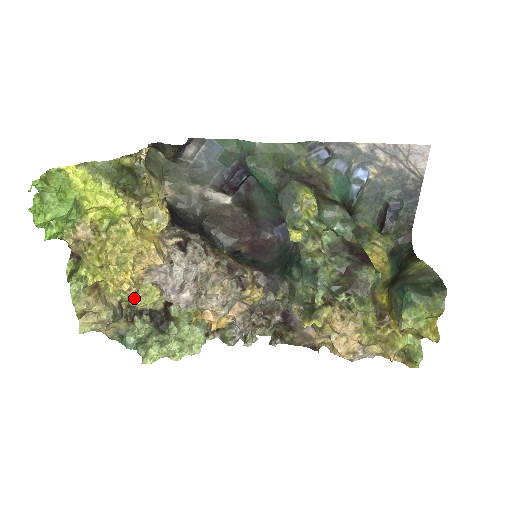
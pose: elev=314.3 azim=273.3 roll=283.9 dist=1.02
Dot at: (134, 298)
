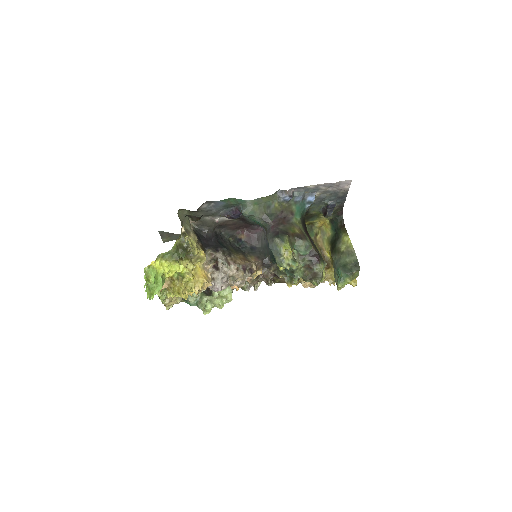
Dot at: occluded
